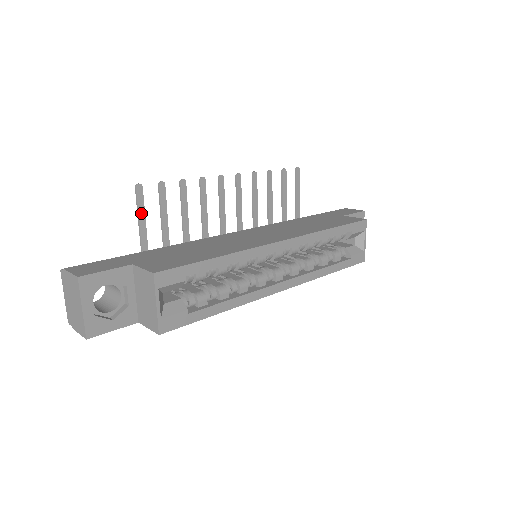
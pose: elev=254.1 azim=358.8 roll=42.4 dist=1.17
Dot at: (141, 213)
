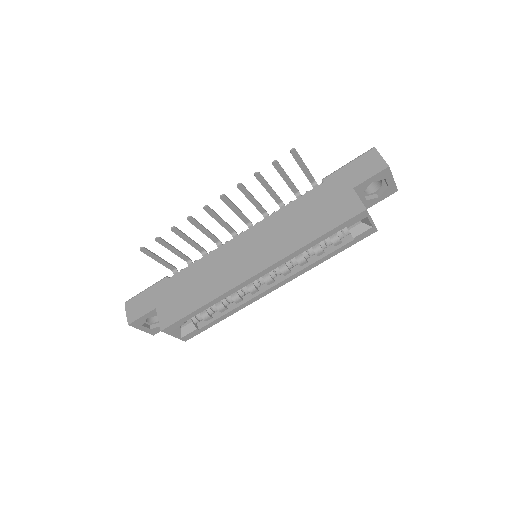
Dot at: (155, 258)
